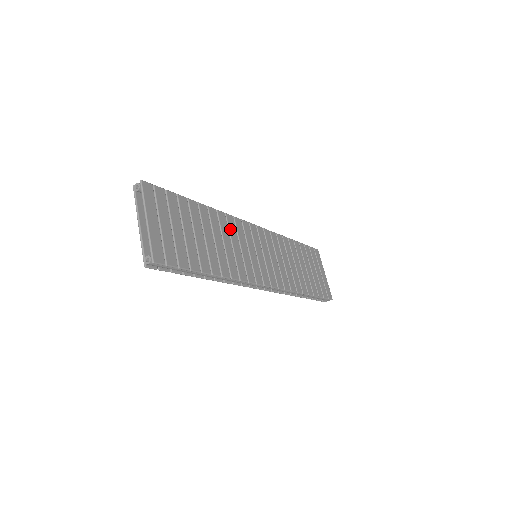
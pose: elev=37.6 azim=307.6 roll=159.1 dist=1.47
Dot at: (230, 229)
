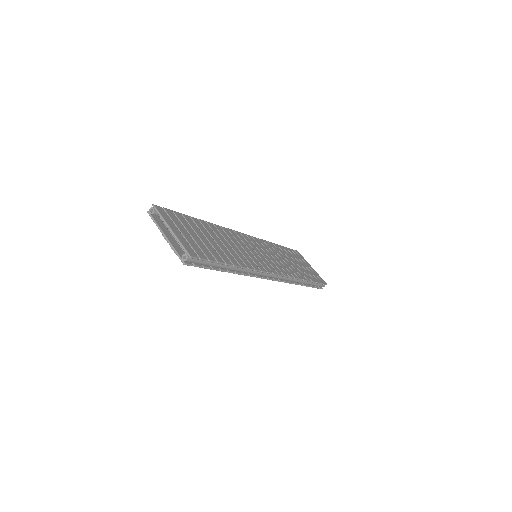
Dot at: (229, 236)
